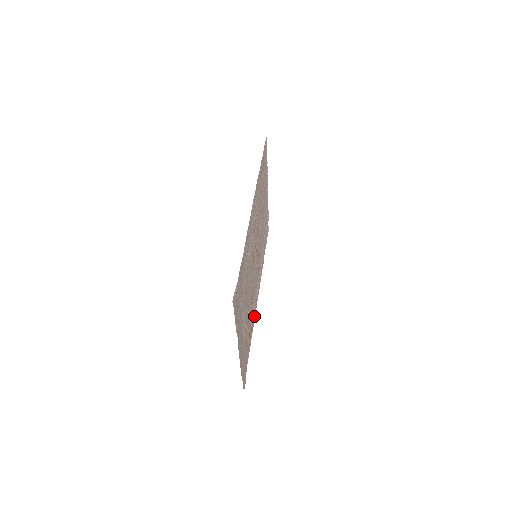
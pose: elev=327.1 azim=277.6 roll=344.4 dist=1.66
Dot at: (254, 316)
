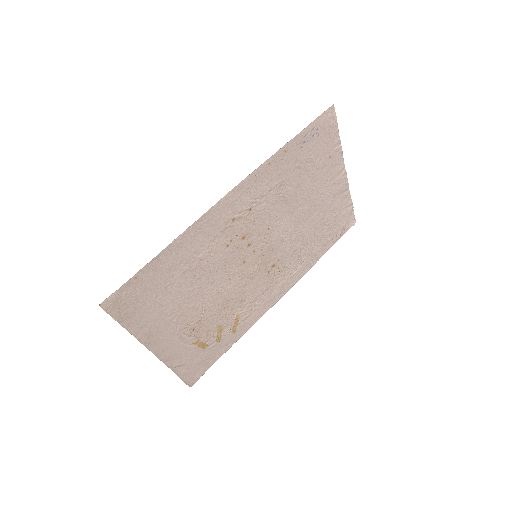
Dot at: (255, 318)
